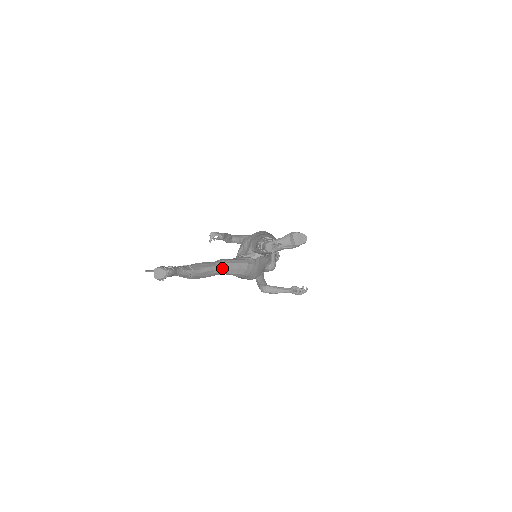
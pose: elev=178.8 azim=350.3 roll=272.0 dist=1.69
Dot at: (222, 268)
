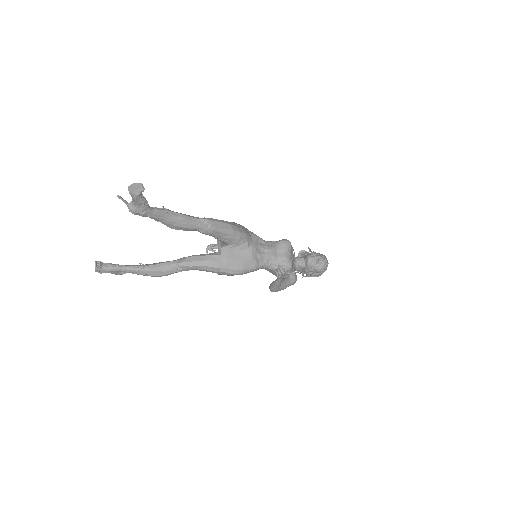
Dot at: (179, 262)
